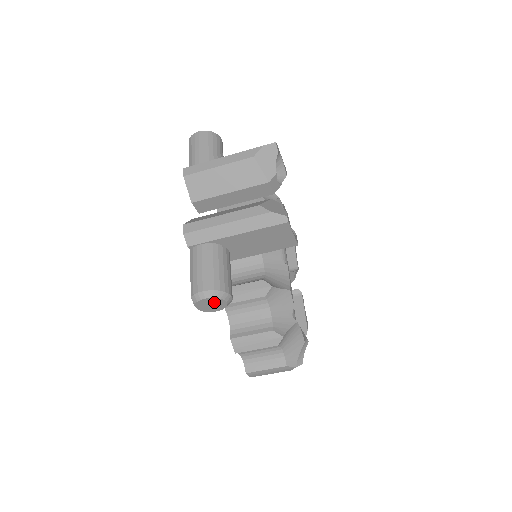
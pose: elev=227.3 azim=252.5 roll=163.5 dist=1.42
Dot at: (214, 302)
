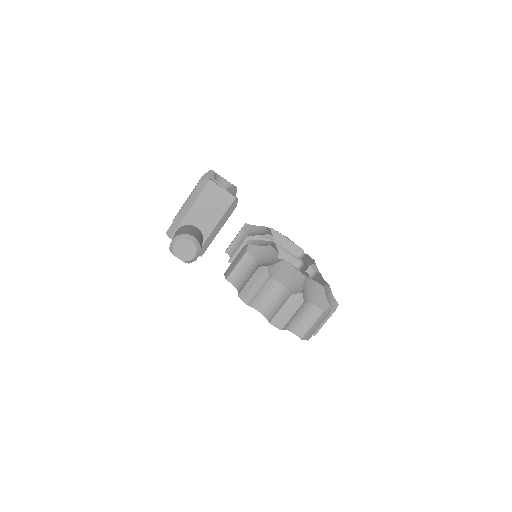
Dot at: (184, 246)
